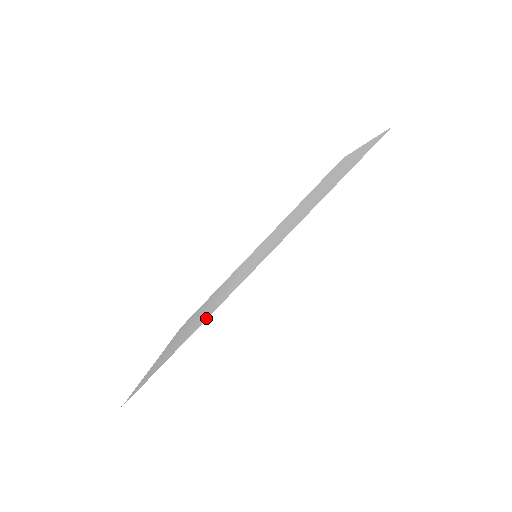
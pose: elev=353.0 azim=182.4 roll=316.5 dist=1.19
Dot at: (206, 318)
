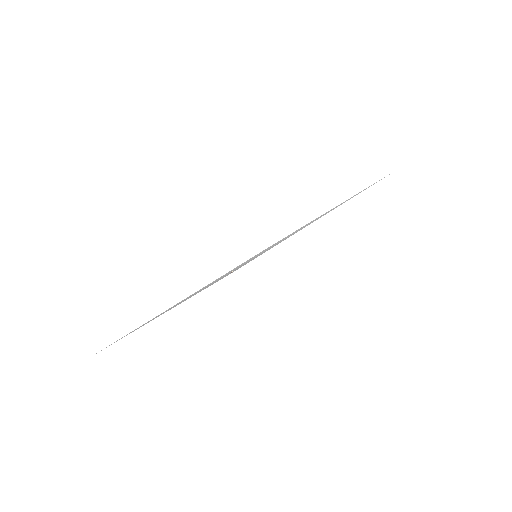
Dot at: occluded
